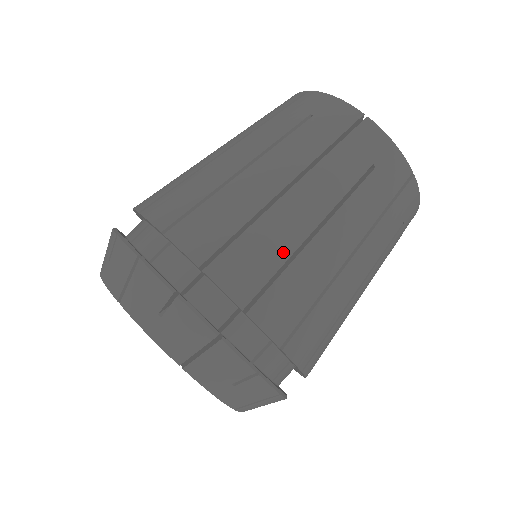
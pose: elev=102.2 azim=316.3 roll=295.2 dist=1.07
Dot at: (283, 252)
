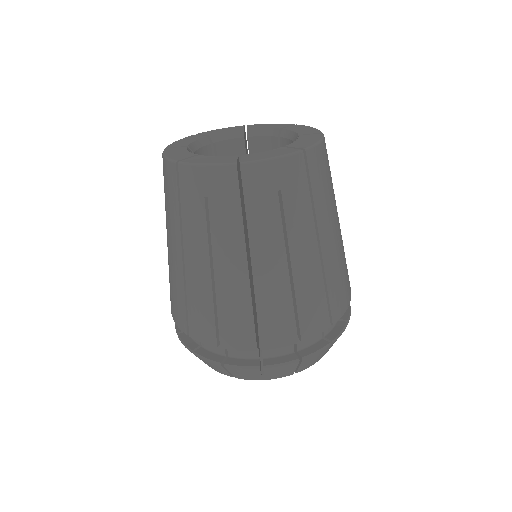
Dot at: (340, 269)
